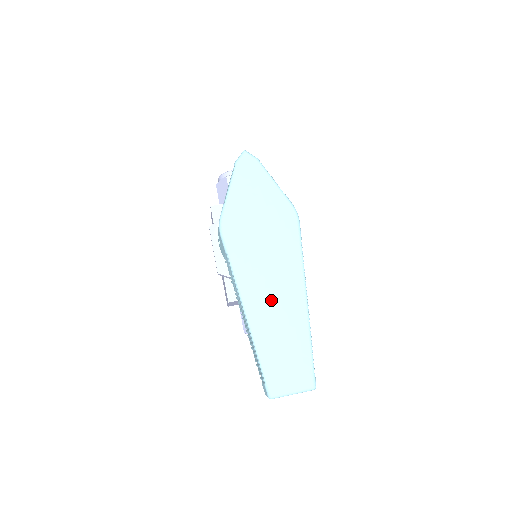
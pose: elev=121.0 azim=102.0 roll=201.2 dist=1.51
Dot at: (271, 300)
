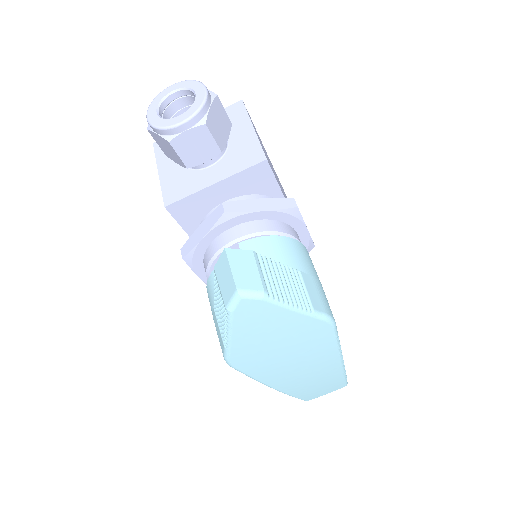
Dot at: (303, 379)
